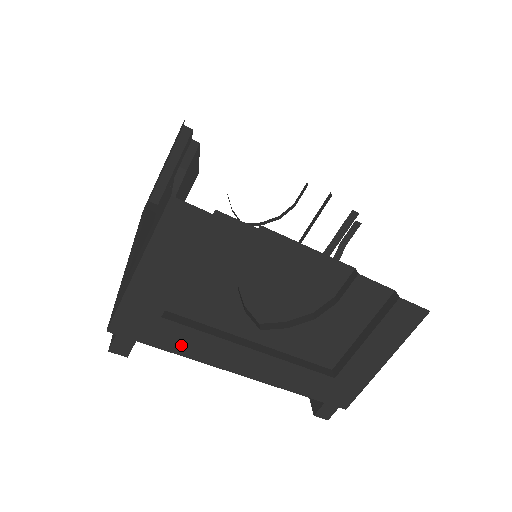
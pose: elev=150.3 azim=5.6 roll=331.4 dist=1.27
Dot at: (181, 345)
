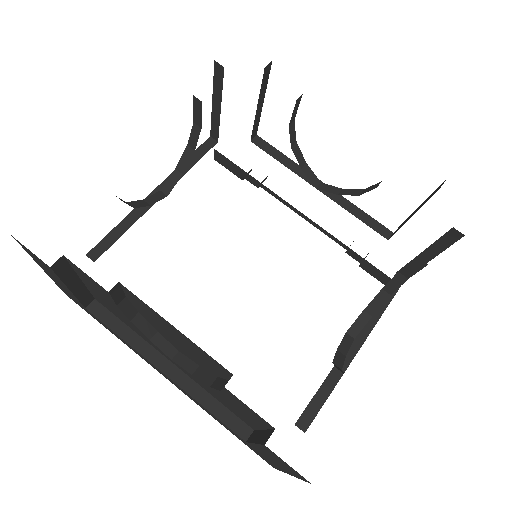
Dot at: occluded
